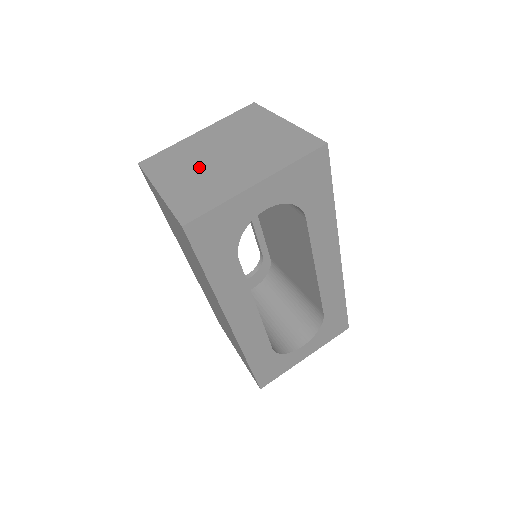
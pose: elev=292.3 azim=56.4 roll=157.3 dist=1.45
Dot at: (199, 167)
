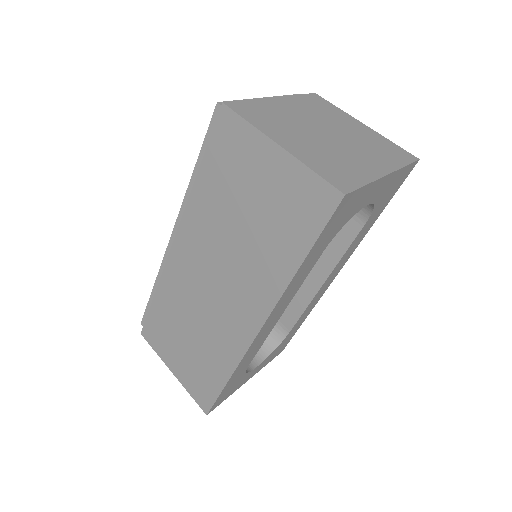
Dot at: (310, 136)
